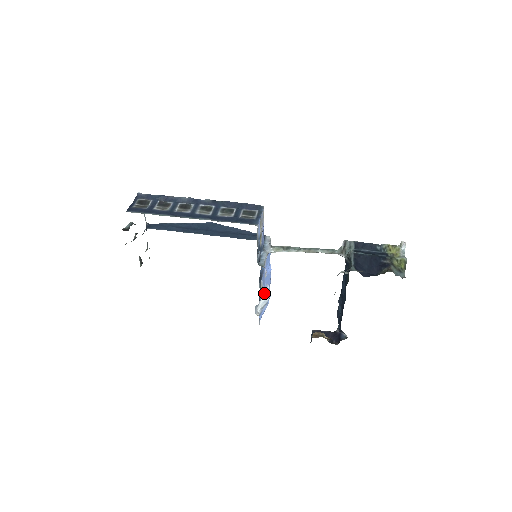
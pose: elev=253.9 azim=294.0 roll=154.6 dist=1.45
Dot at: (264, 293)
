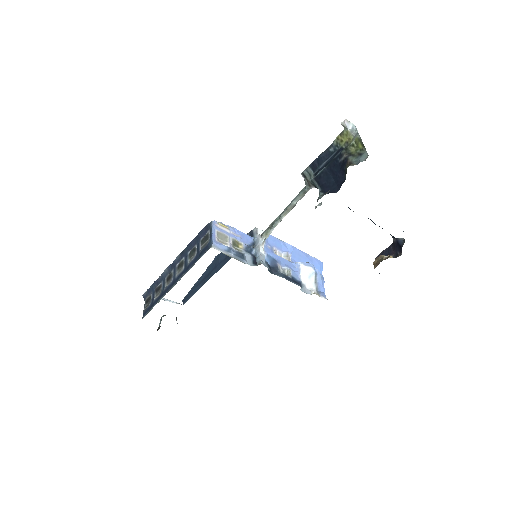
Dot at: (300, 272)
